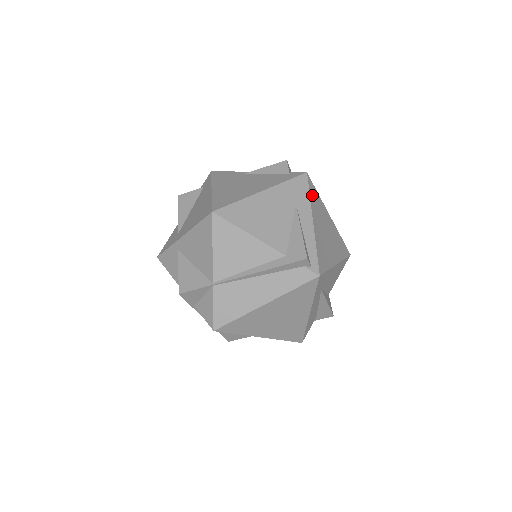
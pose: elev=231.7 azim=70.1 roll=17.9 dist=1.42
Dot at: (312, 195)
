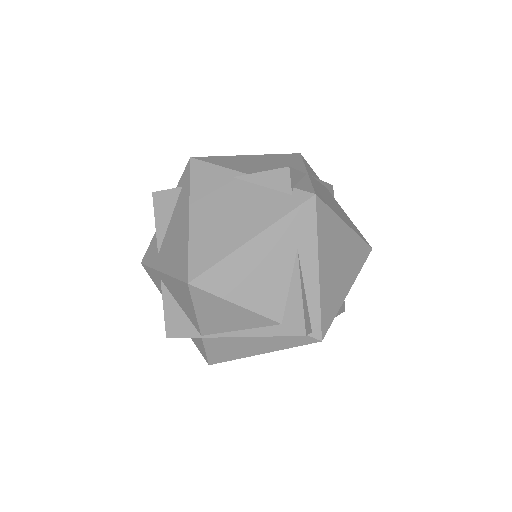
Dot at: (321, 225)
